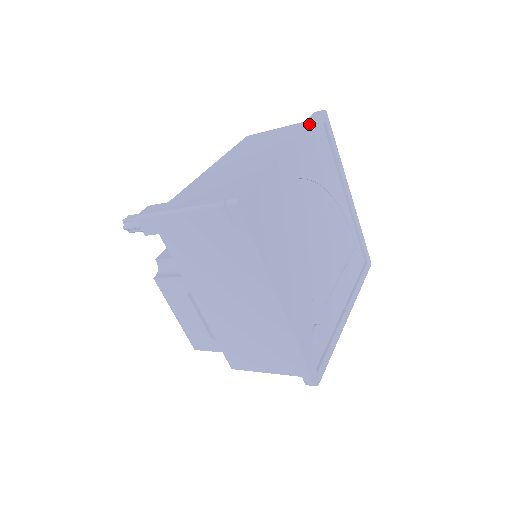
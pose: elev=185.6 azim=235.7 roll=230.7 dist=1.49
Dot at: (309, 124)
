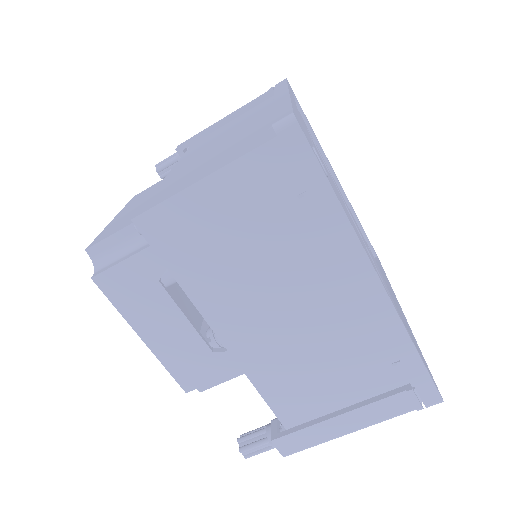
Dot at: occluded
